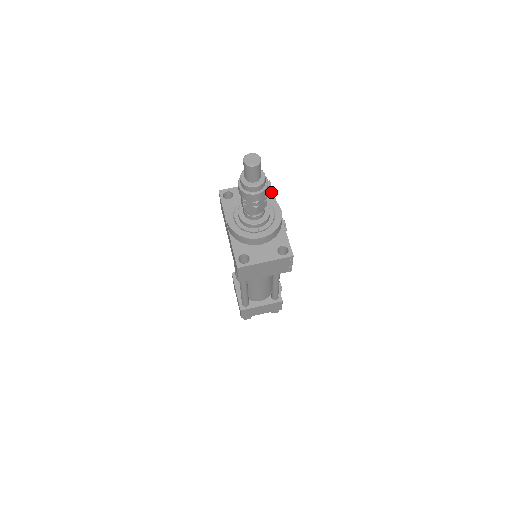
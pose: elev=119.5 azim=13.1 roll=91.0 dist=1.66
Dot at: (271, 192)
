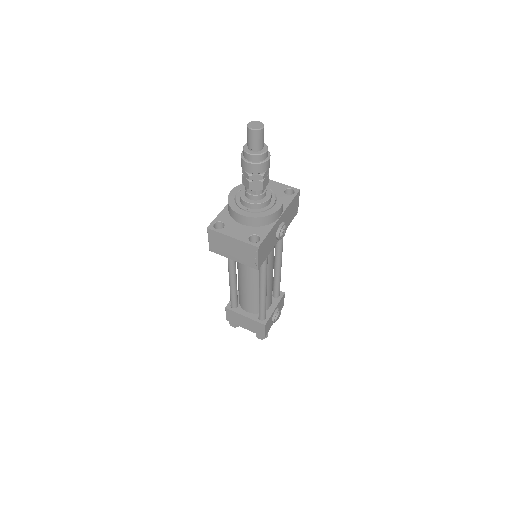
Dot at: (292, 197)
